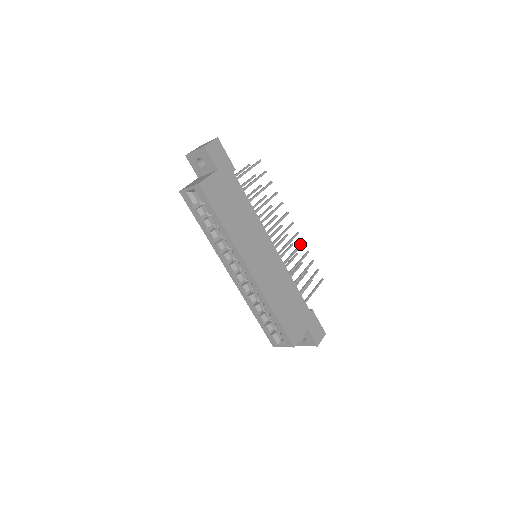
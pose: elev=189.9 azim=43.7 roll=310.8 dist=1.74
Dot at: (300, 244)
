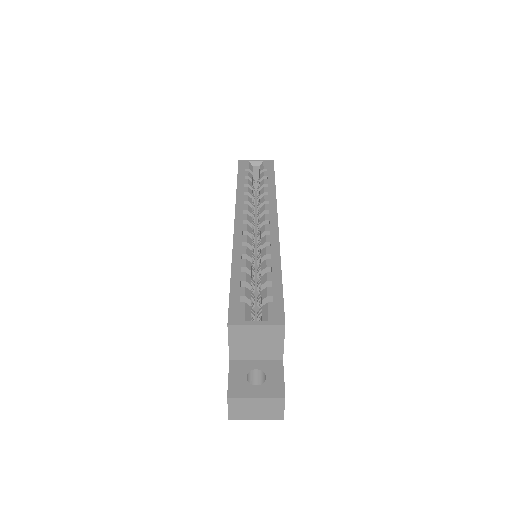
Dot at: occluded
